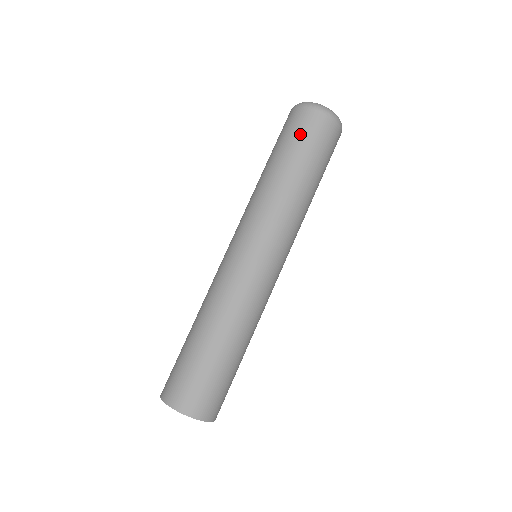
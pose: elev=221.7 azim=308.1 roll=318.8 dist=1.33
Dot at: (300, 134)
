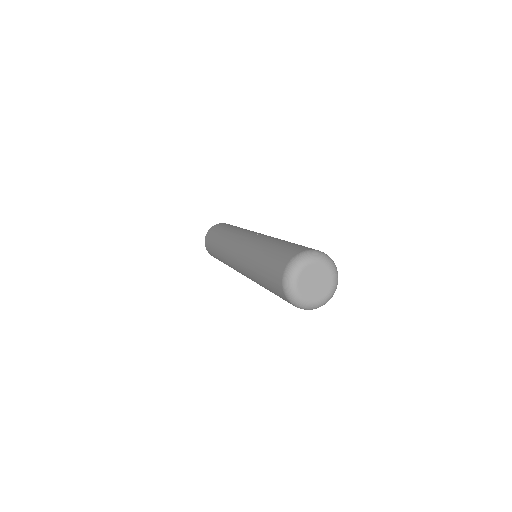
Dot at: (277, 294)
